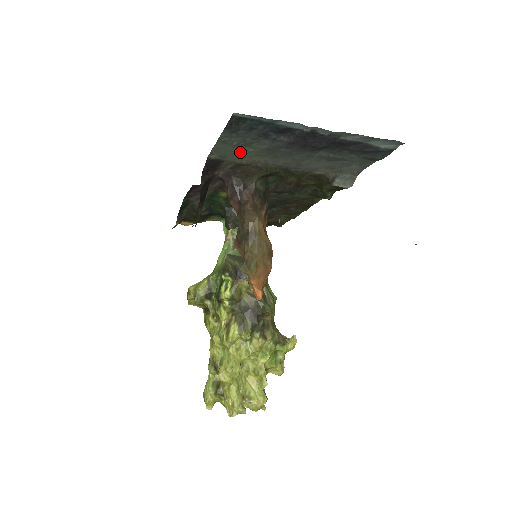
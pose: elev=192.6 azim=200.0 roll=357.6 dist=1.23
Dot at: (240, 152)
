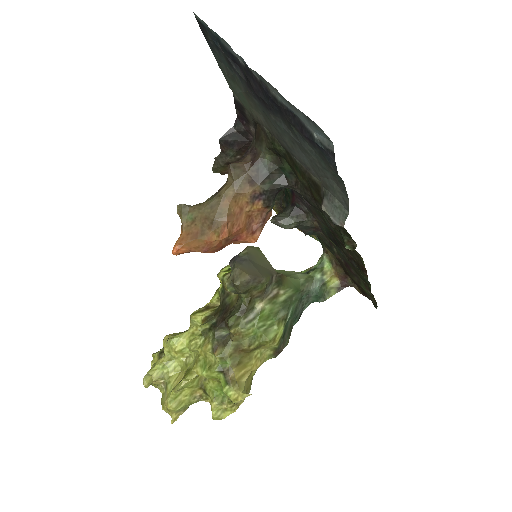
Dot at: (239, 92)
